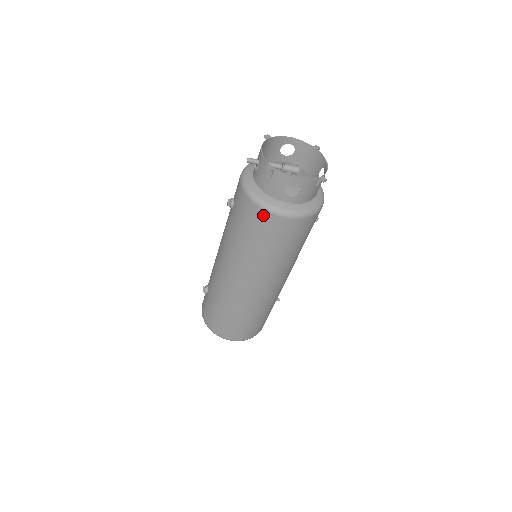
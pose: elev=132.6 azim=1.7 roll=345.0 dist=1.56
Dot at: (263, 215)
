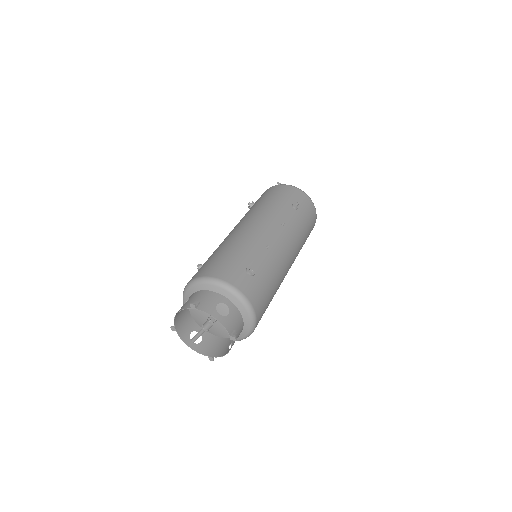
Dot at: occluded
